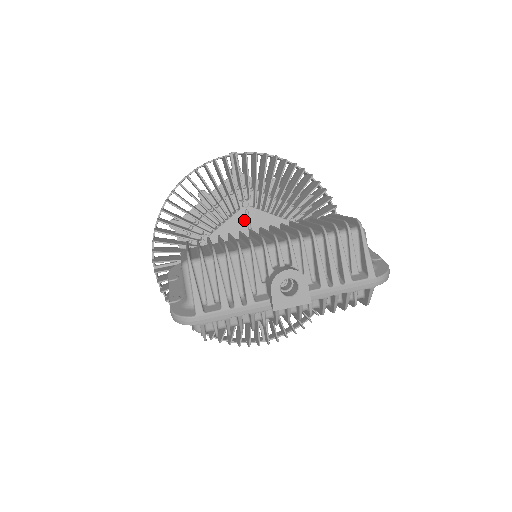
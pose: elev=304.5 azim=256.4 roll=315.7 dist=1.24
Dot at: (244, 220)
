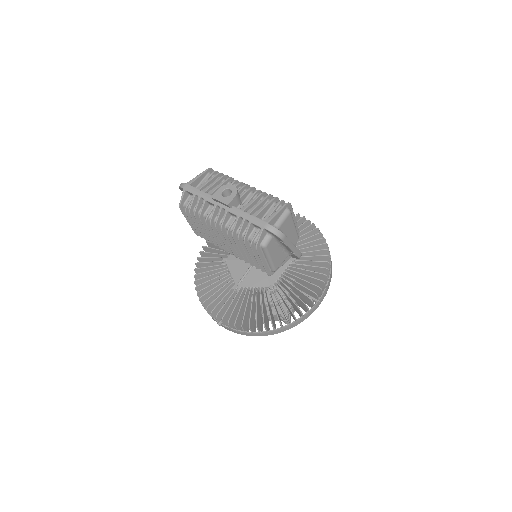
Dot at: occluded
